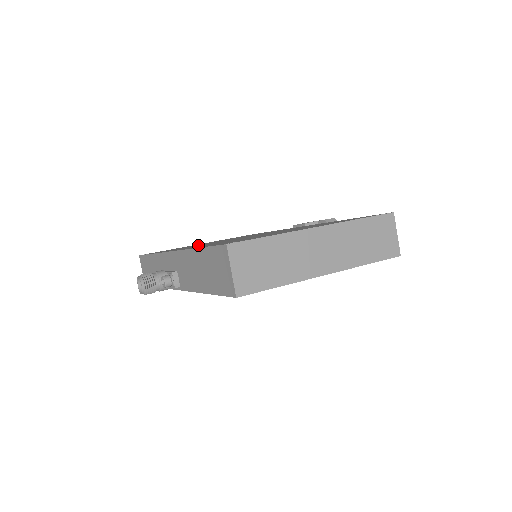
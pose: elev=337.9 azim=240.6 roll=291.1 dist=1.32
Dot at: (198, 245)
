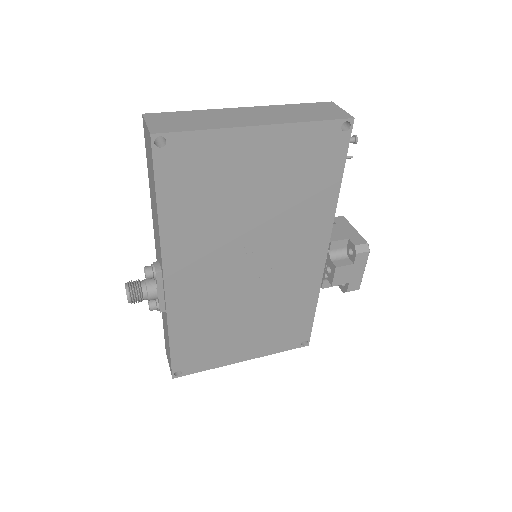
Dot at: occluded
